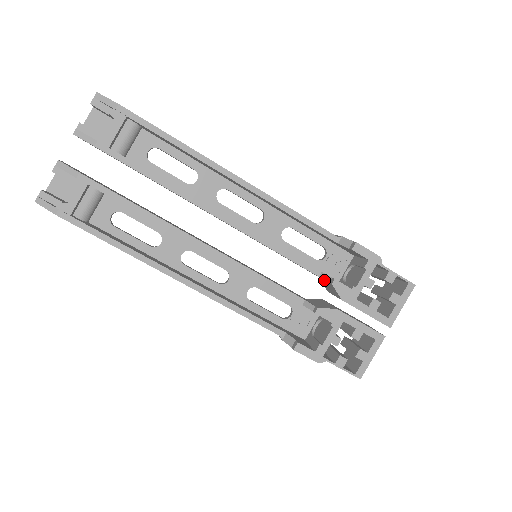
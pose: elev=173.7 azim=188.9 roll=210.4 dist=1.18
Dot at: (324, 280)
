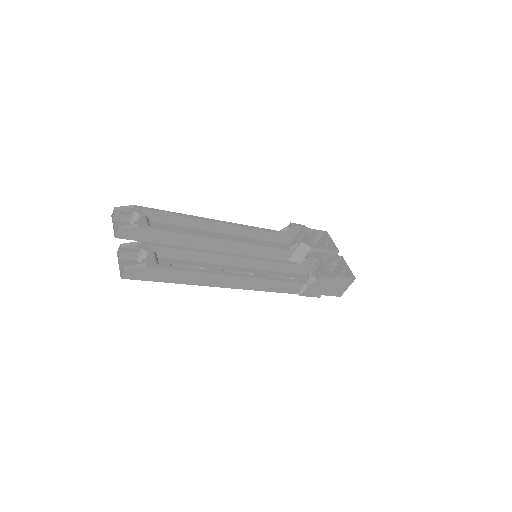
Dot at: (293, 253)
